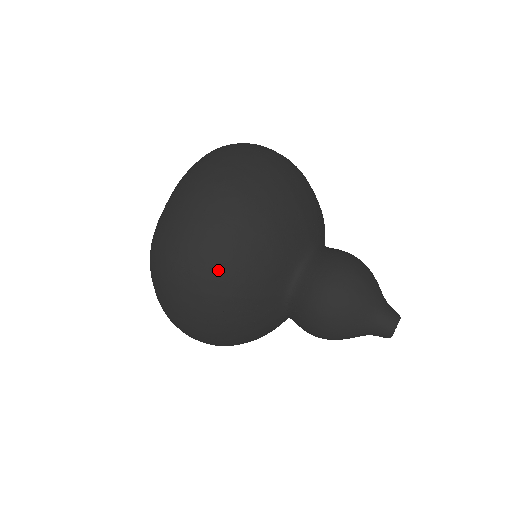
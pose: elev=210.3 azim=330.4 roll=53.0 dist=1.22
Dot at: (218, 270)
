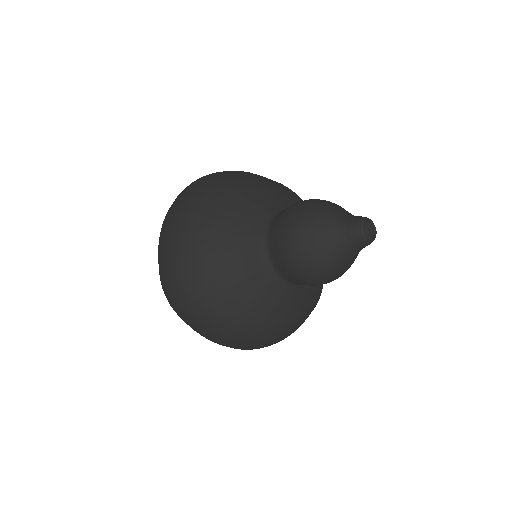
Dot at: (196, 275)
